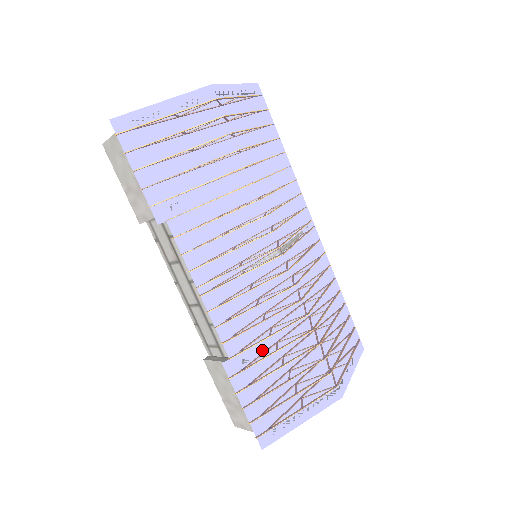
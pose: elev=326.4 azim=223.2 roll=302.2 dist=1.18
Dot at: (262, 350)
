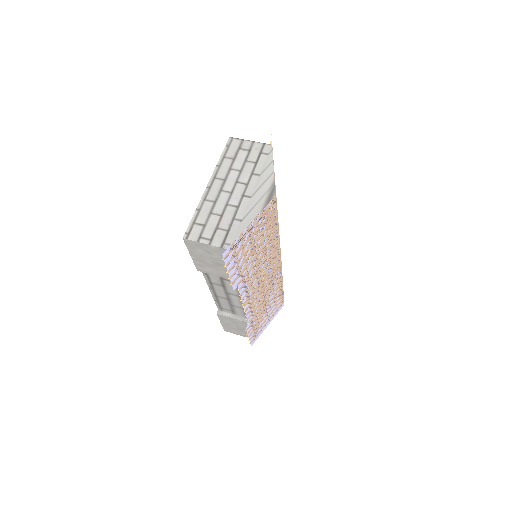
Dot at: (261, 310)
